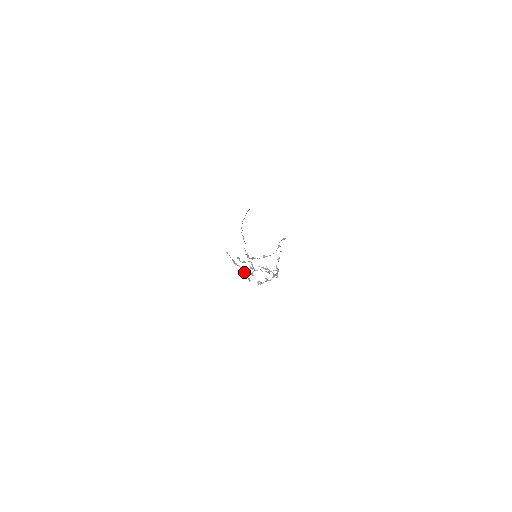
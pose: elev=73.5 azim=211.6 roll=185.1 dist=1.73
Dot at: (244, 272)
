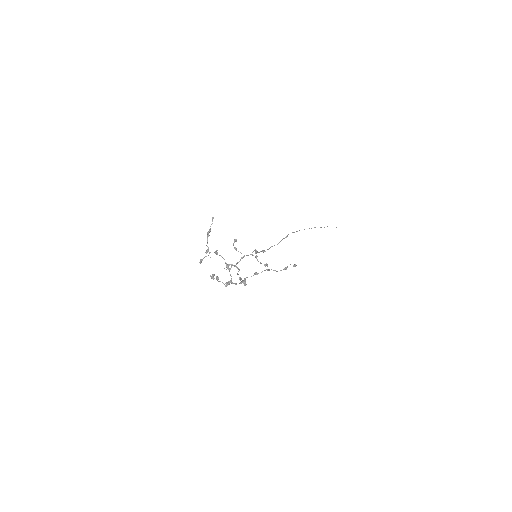
Dot at: (206, 250)
